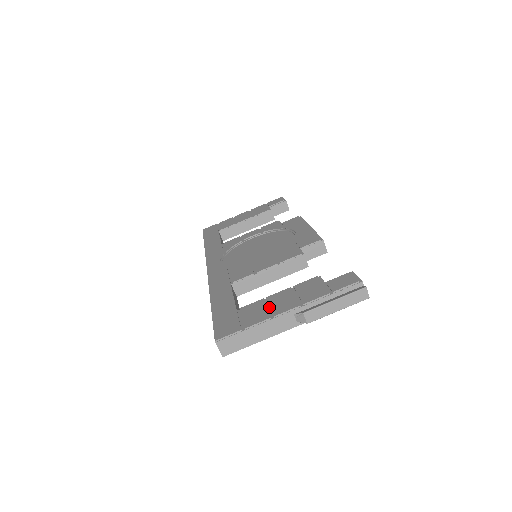
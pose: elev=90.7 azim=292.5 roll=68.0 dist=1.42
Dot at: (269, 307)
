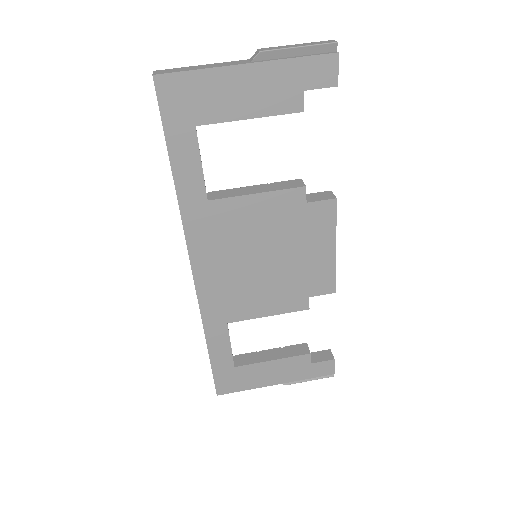
Dot at: occluded
